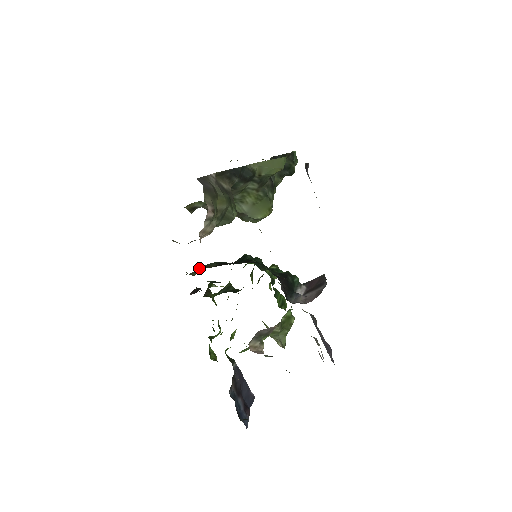
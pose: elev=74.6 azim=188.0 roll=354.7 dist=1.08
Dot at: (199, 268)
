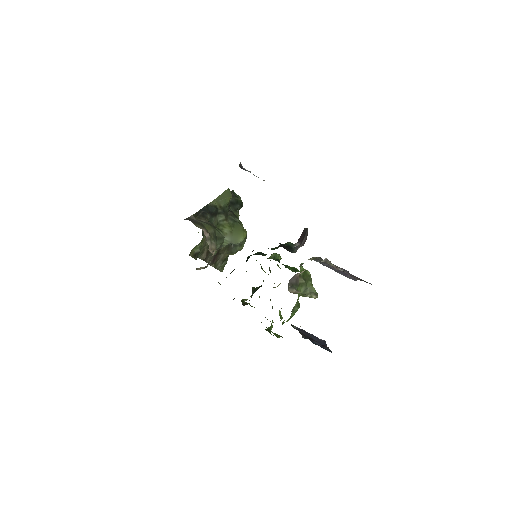
Dot at: occluded
